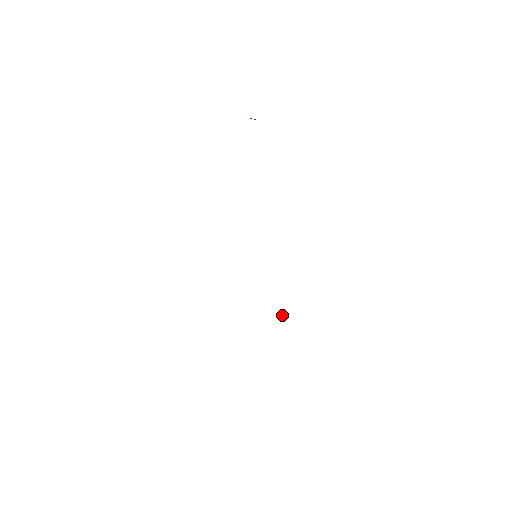
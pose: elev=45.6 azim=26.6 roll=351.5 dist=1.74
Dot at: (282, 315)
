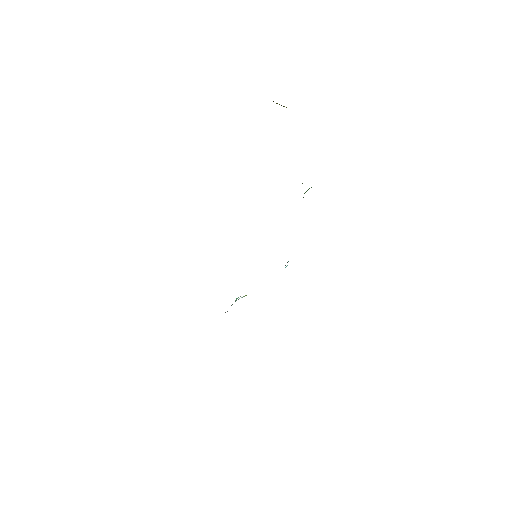
Dot at: occluded
